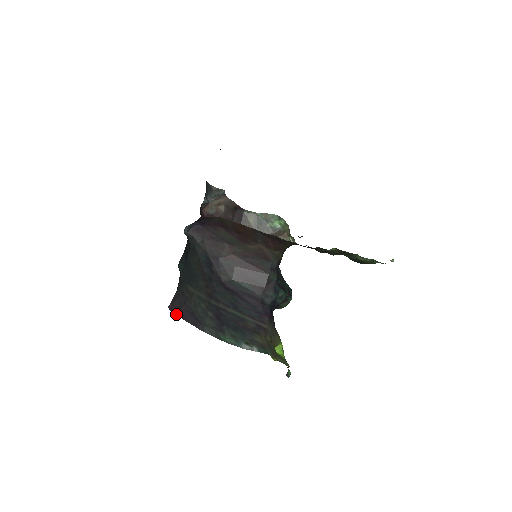
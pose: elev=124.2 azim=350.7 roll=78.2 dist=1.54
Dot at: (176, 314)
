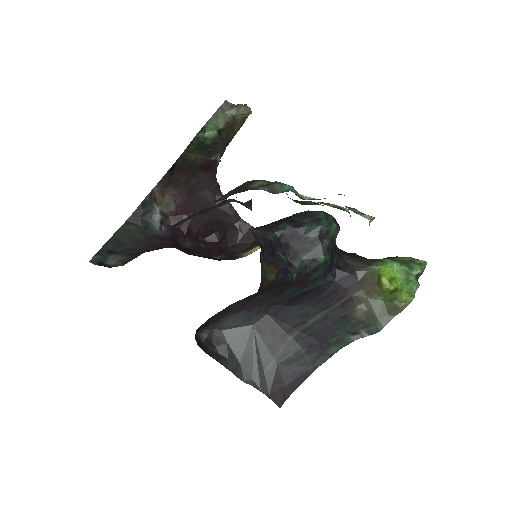
Dot at: (289, 395)
